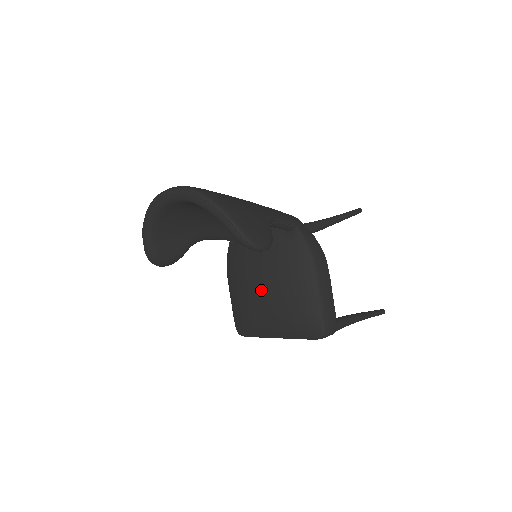
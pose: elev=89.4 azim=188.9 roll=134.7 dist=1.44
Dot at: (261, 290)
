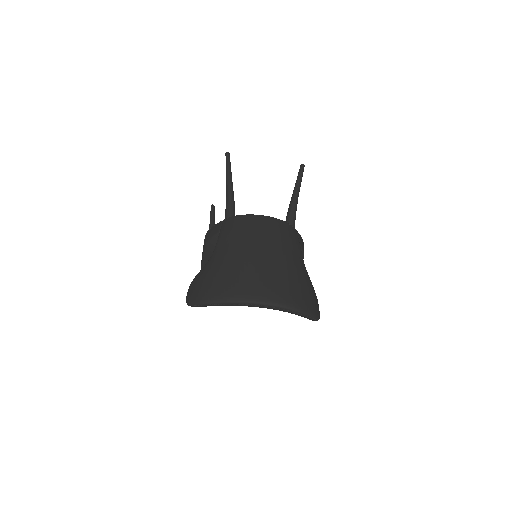
Dot at: occluded
